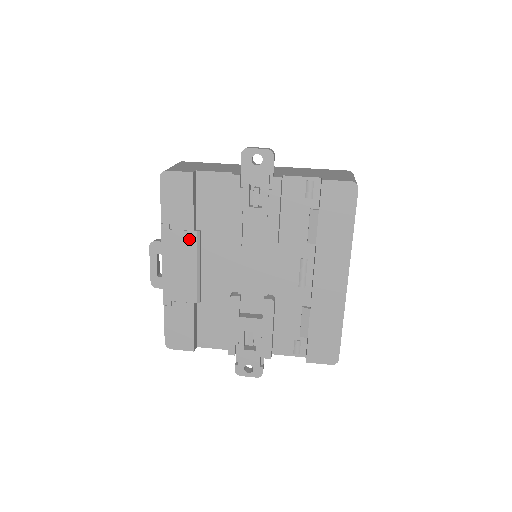
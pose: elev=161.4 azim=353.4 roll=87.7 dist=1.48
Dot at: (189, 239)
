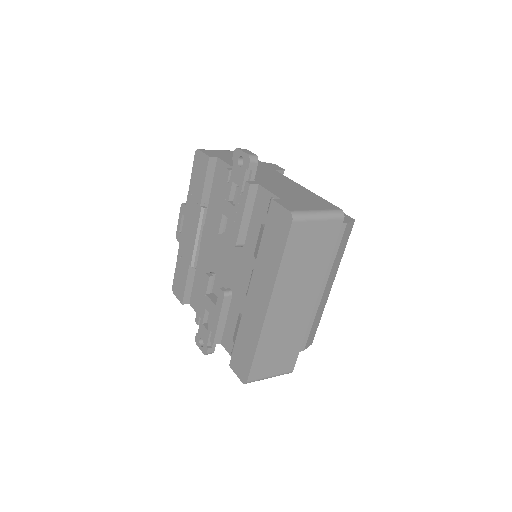
Dot at: (197, 211)
